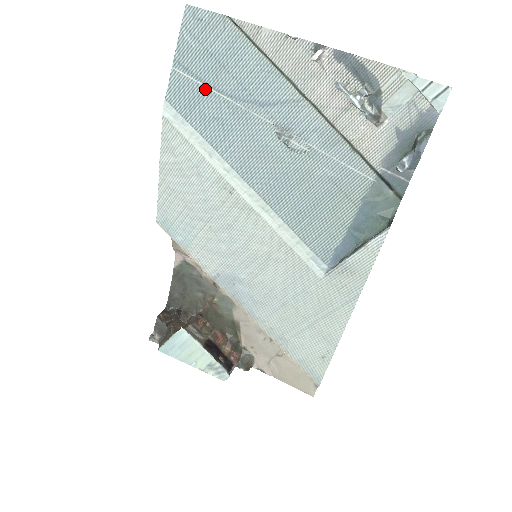
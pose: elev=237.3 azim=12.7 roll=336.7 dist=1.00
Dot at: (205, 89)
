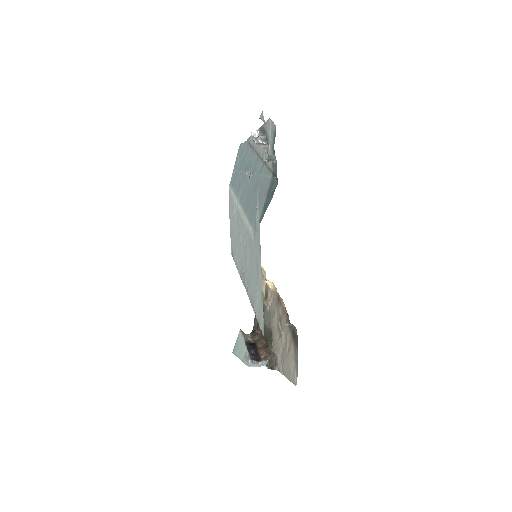
Dot at: (238, 172)
